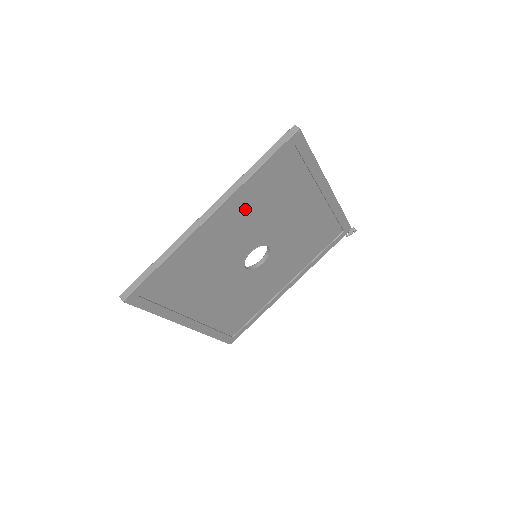
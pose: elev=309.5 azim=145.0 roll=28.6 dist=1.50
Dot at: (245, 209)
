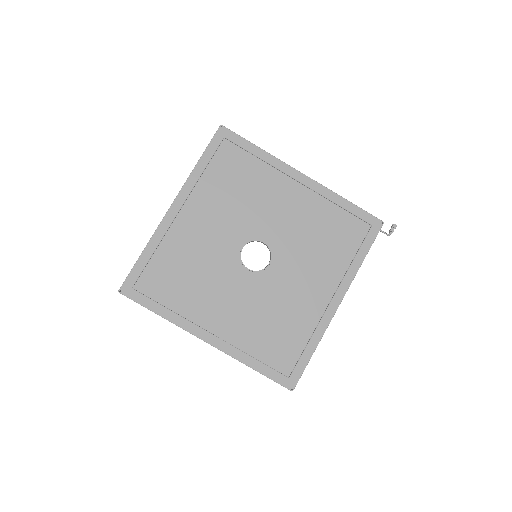
Dot at: (208, 200)
